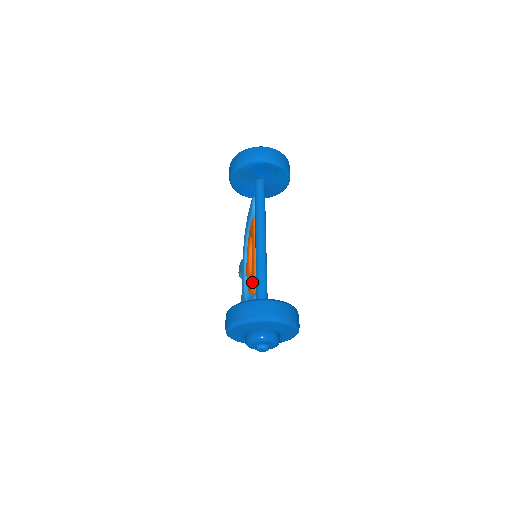
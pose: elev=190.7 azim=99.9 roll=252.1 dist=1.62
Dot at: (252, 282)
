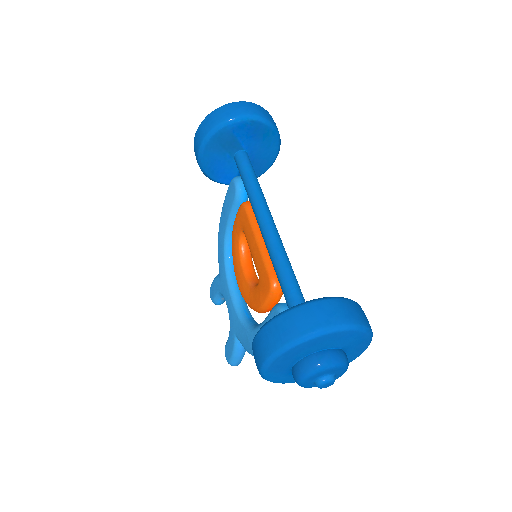
Dot at: (267, 289)
